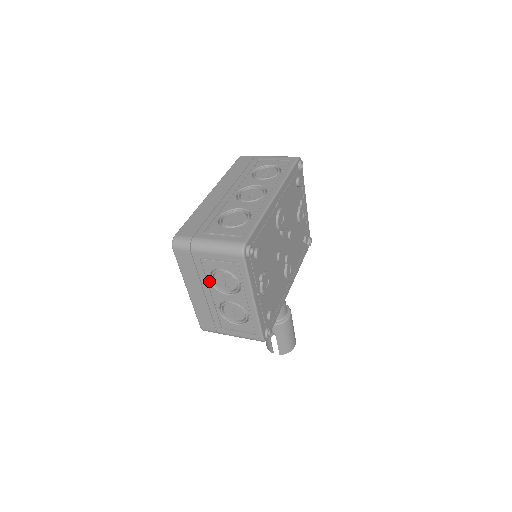
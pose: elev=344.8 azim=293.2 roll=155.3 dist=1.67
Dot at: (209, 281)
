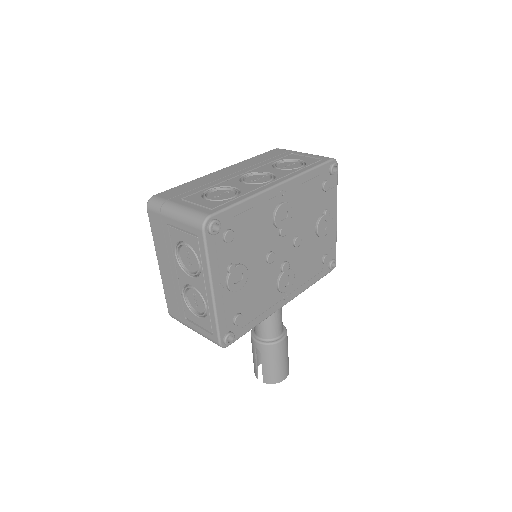
Dot at: (175, 255)
